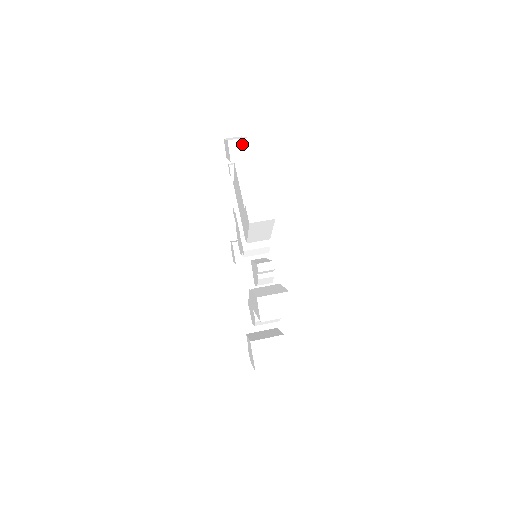
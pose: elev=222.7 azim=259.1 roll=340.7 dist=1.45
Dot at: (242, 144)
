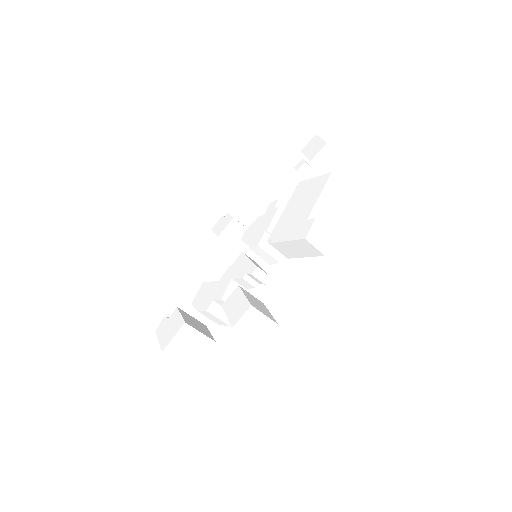
Dot at: (333, 158)
